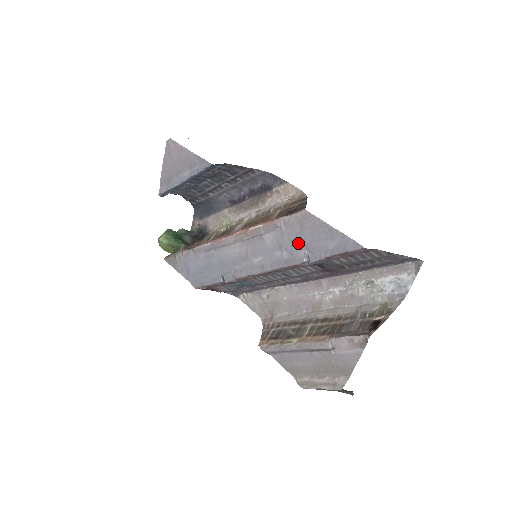
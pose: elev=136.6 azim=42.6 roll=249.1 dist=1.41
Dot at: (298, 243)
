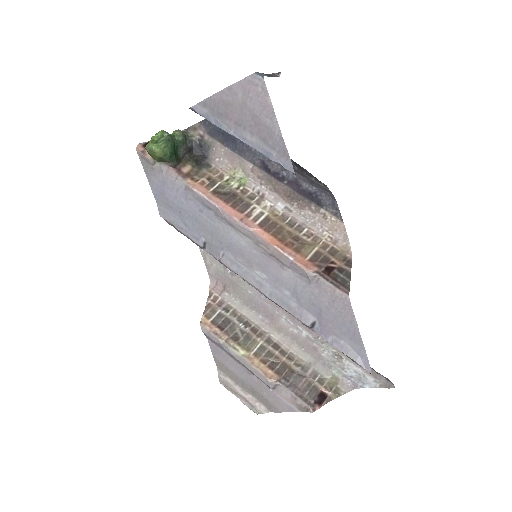
Dot at: (315, 308)
